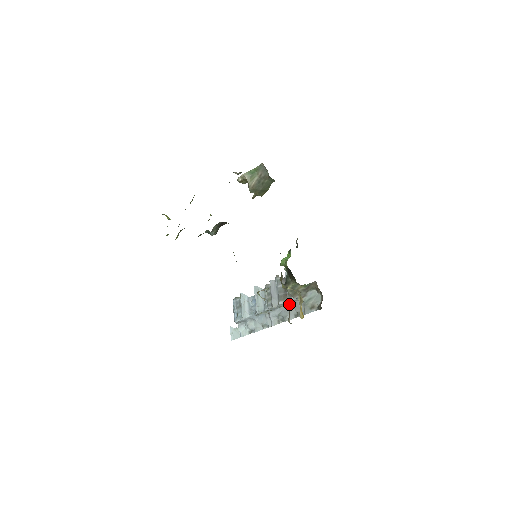
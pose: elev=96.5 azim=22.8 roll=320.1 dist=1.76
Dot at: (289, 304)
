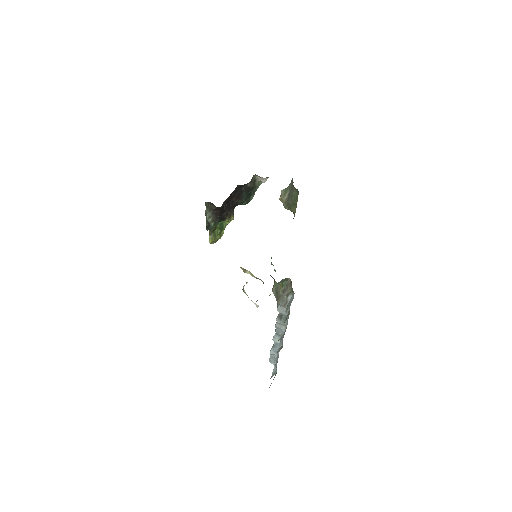
Dot at: occluded
